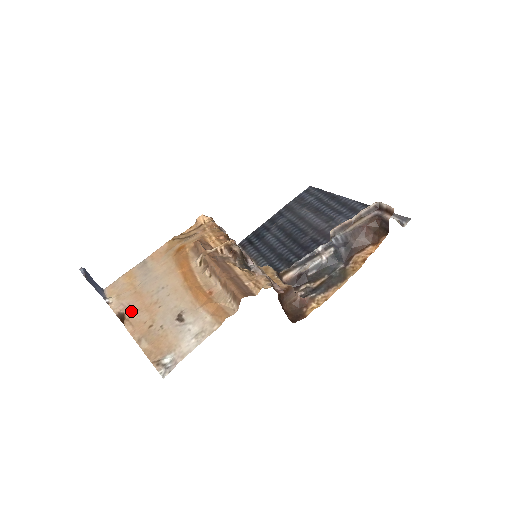
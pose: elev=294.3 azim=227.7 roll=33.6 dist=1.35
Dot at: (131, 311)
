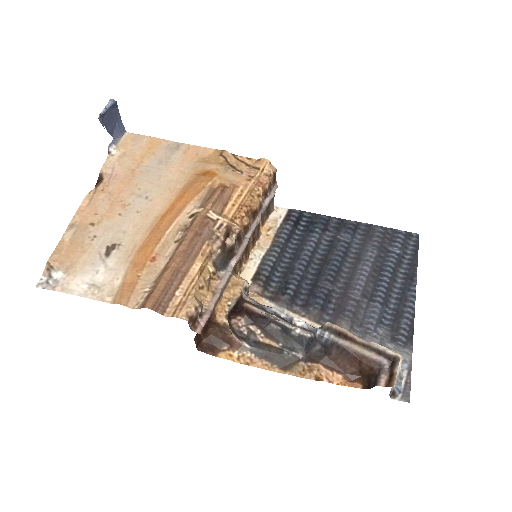
Dot at: (107, 186)
